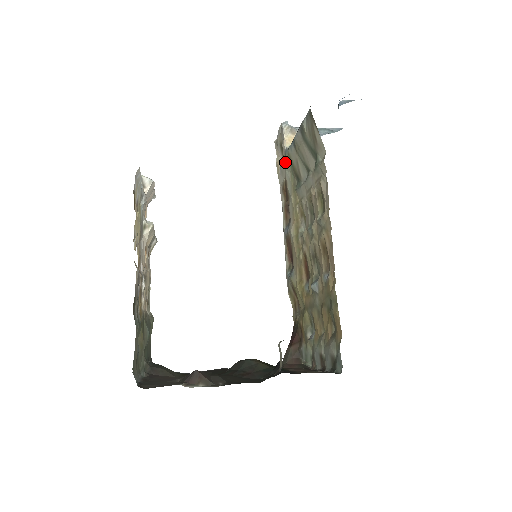
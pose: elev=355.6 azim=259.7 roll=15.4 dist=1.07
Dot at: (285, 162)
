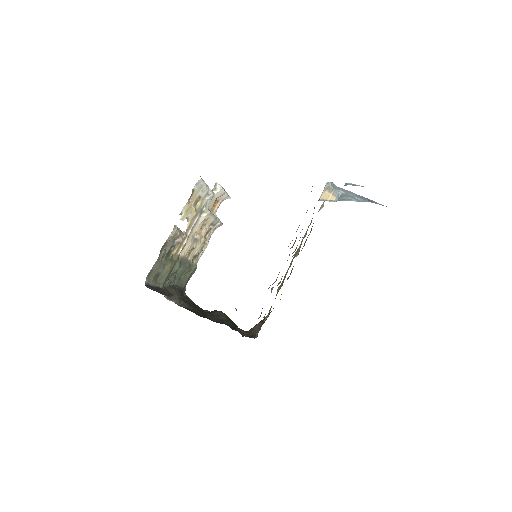
Dot at: (314, 208)
